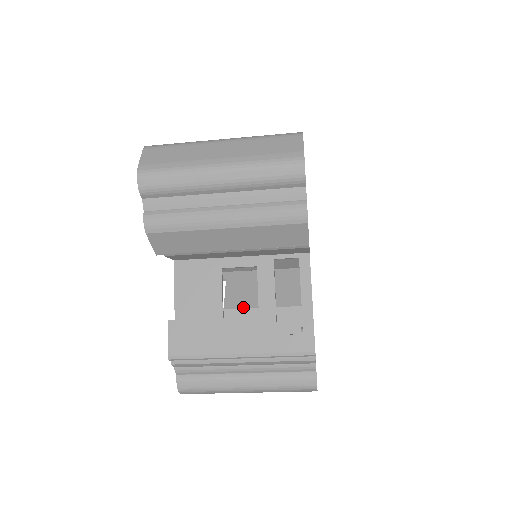
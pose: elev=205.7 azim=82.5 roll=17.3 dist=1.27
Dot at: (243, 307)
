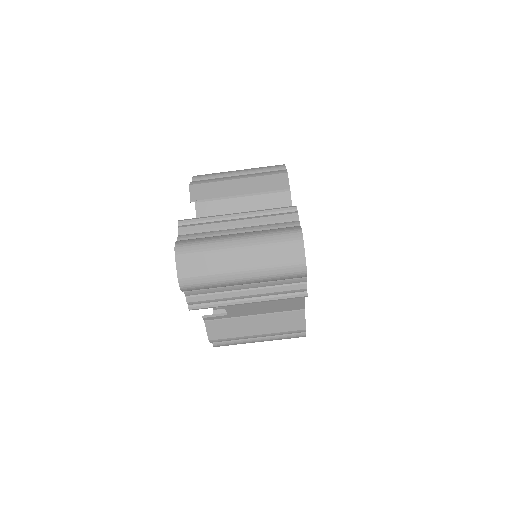
Dot at: occluded
